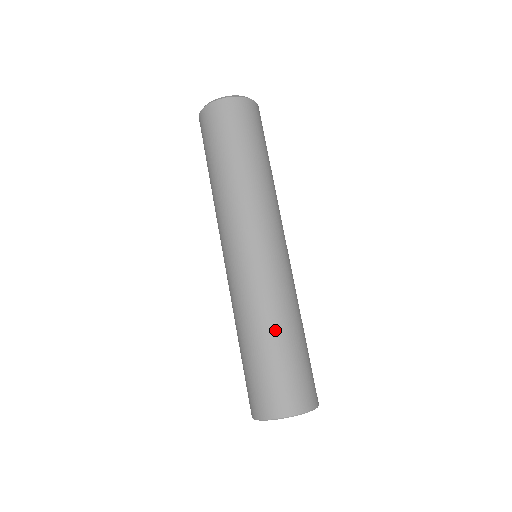
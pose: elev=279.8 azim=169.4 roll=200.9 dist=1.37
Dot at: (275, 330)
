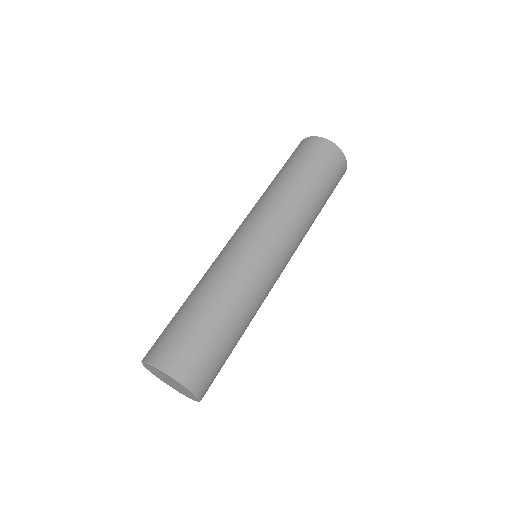
Dot at: (226, 308)
